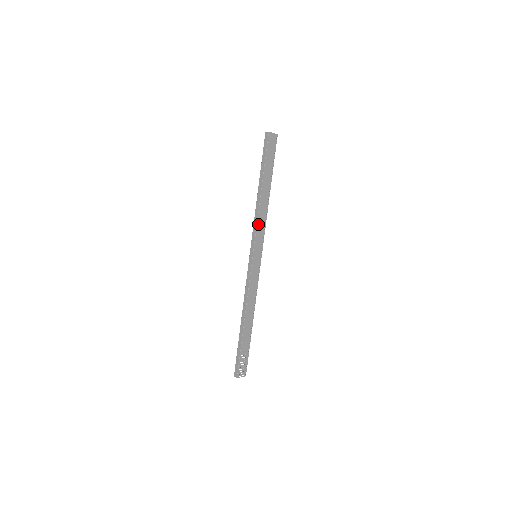
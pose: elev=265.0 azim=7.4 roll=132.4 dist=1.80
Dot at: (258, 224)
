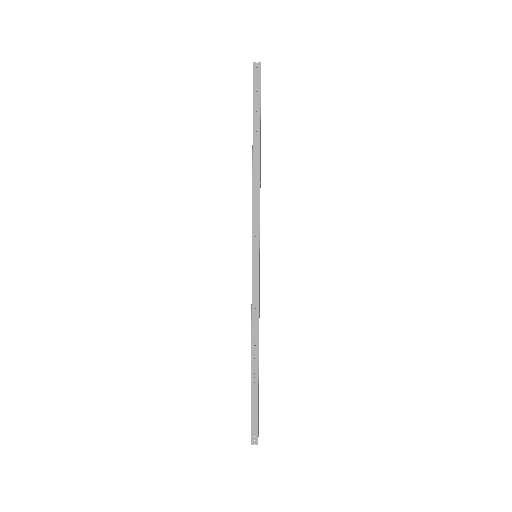
Dot at: (259, 207)
